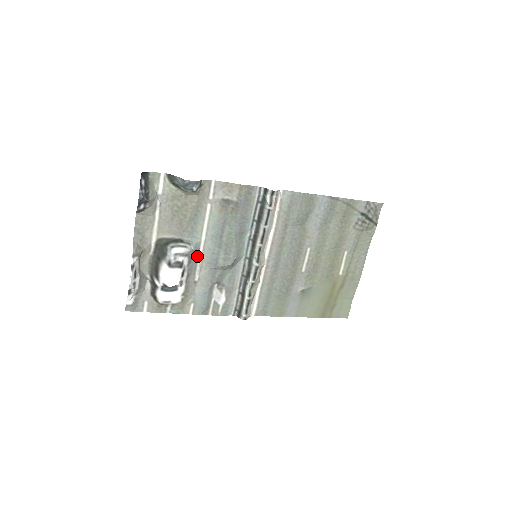
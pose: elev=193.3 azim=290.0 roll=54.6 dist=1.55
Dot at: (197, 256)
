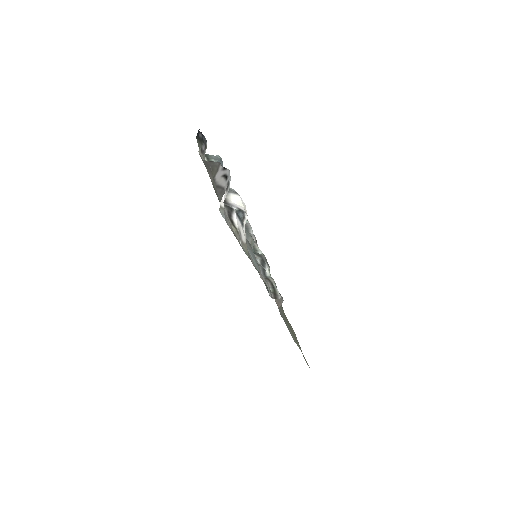
Dot at: occluded
